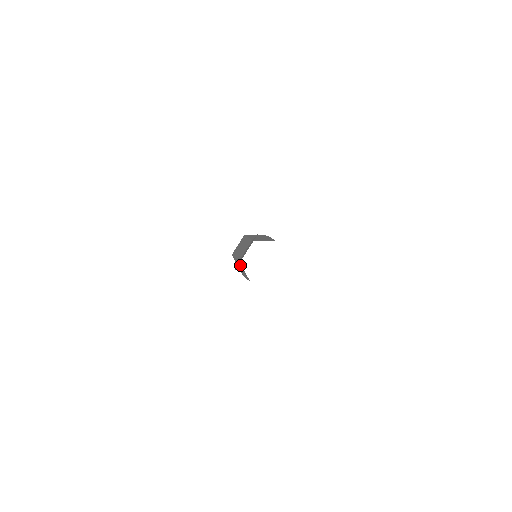
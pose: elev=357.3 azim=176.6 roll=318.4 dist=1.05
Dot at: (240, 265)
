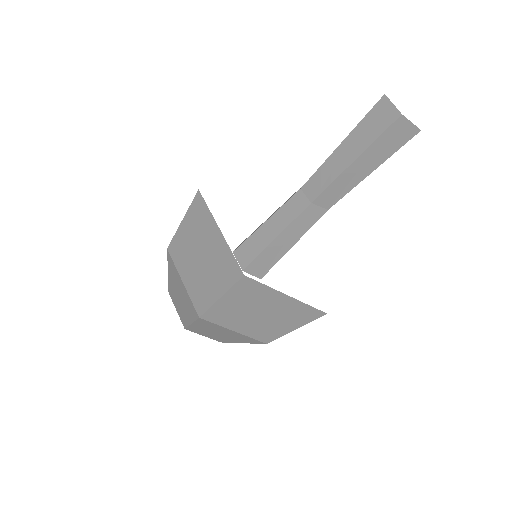
Dot at: (285, 210)
